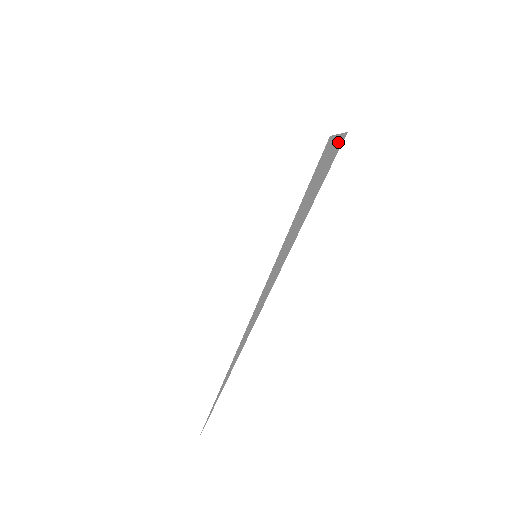
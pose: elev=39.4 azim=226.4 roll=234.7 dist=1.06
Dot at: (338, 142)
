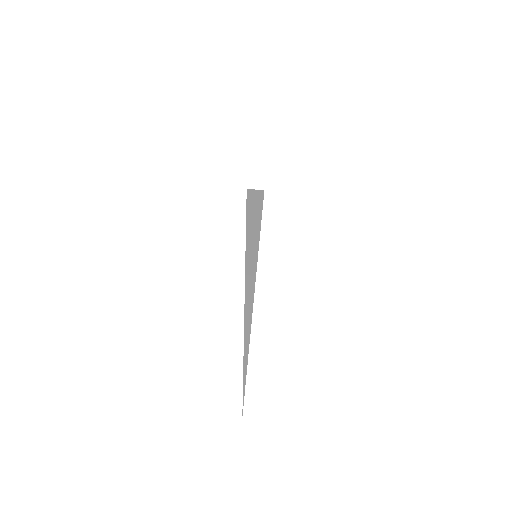
Dot at: (259, 194)
